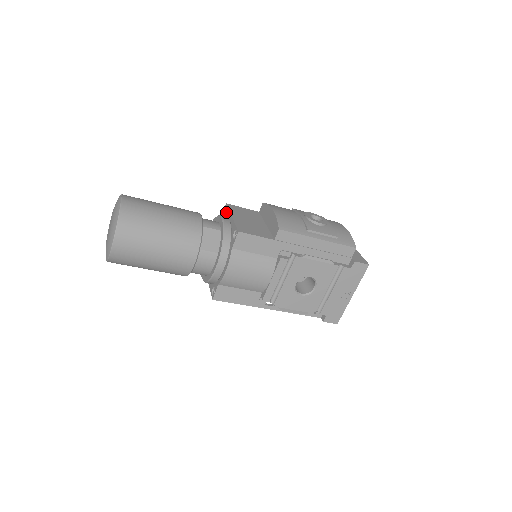
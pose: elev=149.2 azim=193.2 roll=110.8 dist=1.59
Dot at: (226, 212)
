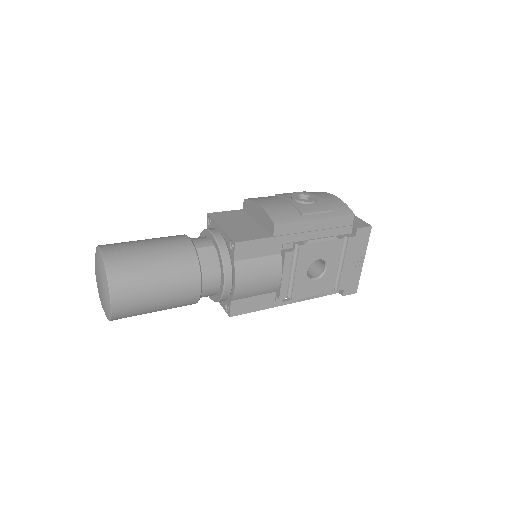
Dot at: (211, 223)
